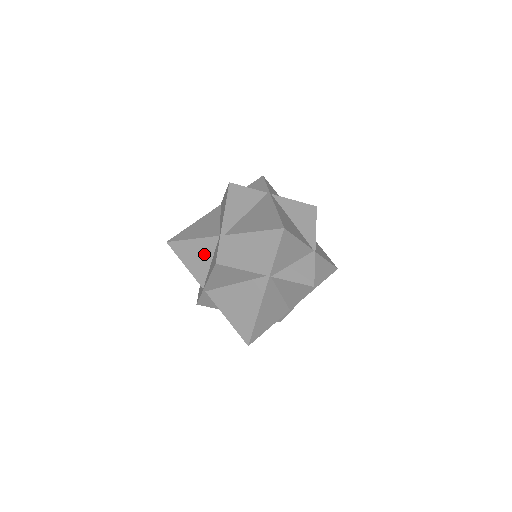
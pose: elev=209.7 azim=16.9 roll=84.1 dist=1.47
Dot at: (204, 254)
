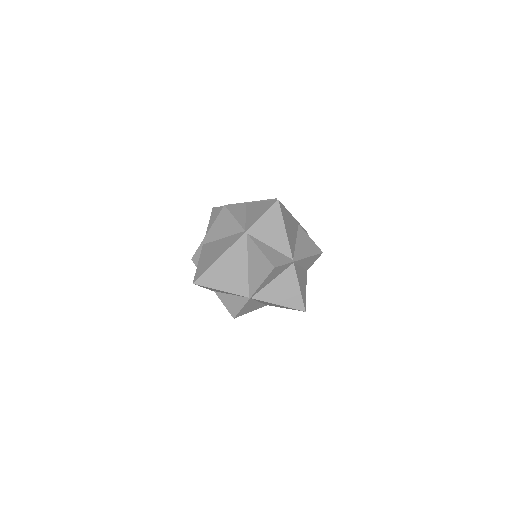
Dot at: occluded
